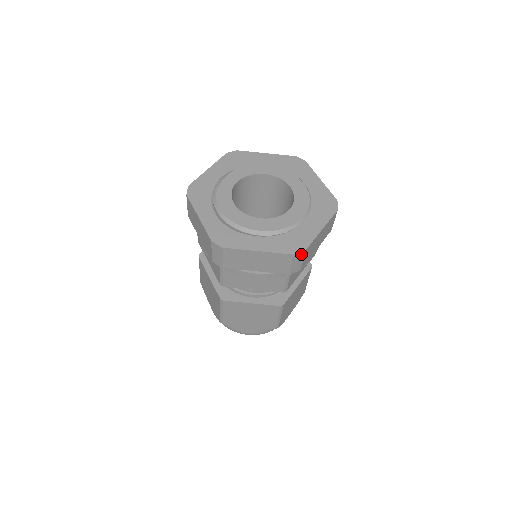
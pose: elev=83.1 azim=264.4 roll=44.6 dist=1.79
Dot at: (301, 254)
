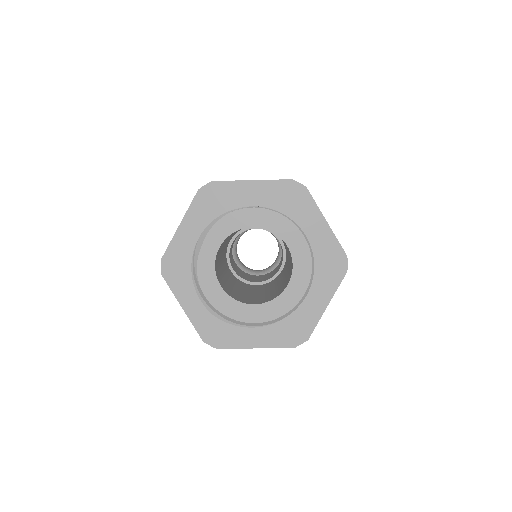
Dot at: (303, 341)
